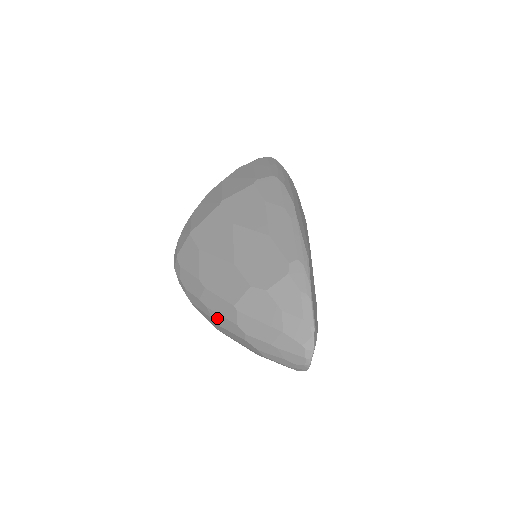
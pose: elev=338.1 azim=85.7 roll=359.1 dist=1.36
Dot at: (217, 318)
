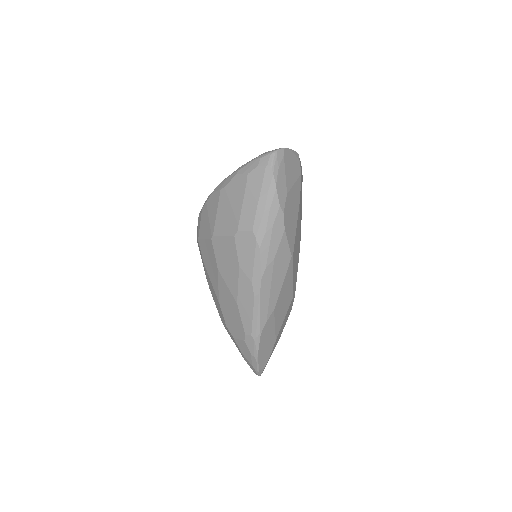
Dot at: occluded
